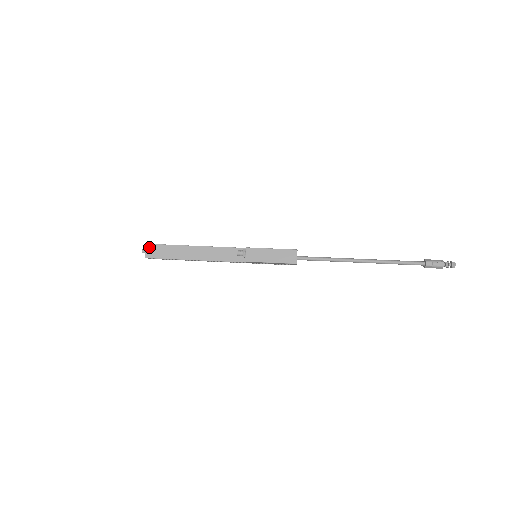
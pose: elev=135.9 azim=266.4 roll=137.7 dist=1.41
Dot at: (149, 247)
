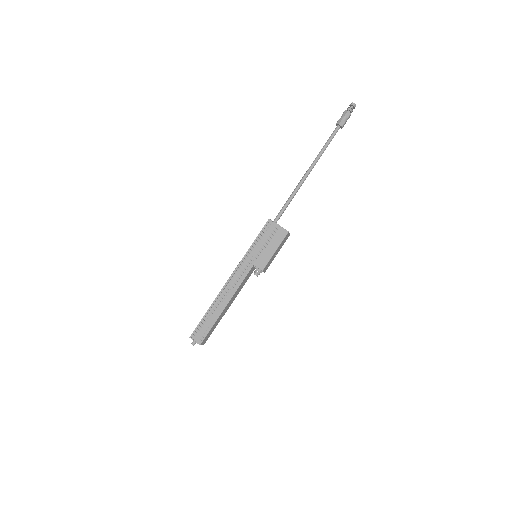
Dot at: (203, 343)
